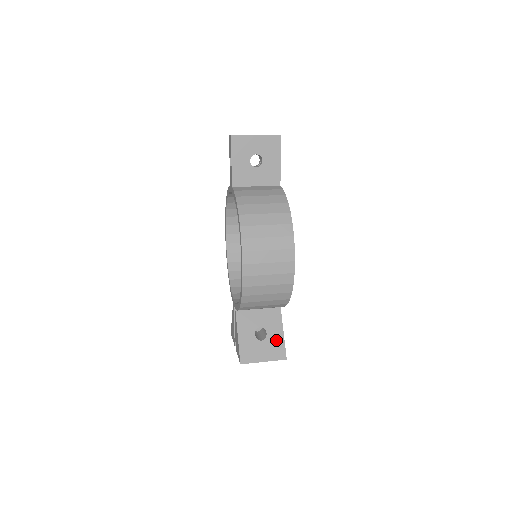
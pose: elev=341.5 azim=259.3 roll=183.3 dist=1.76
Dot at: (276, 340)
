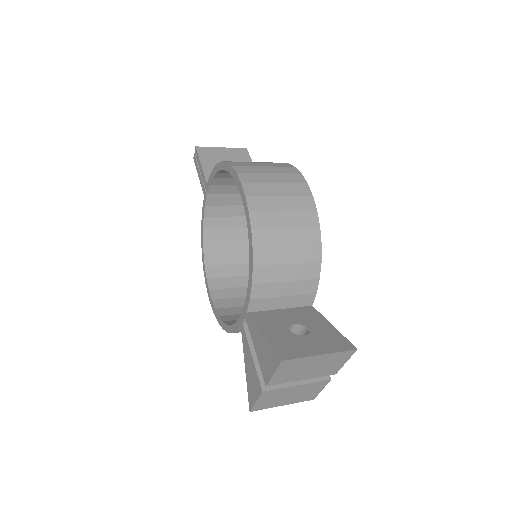
Dot at: (326, 333)
